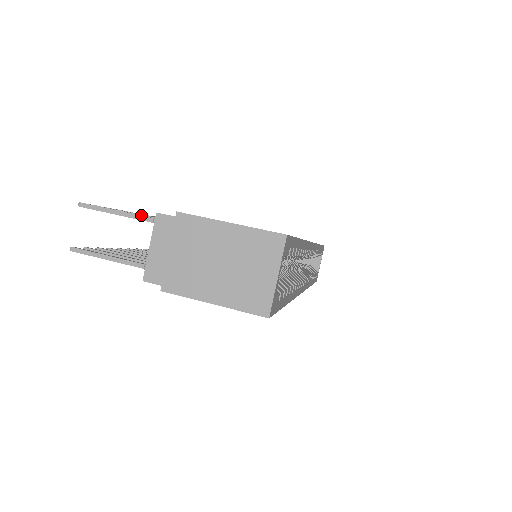
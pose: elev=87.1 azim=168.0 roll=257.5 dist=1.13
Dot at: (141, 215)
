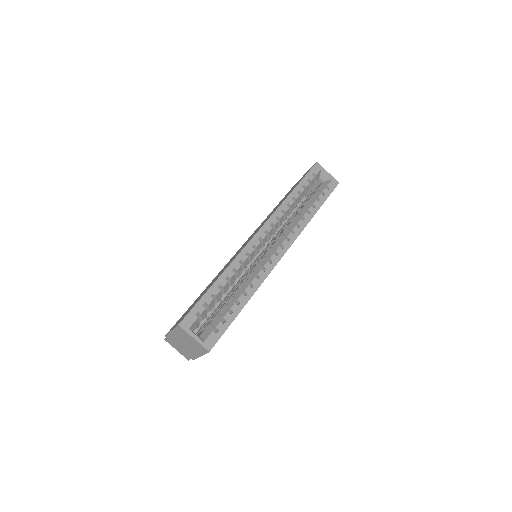
Dot at: occluded
